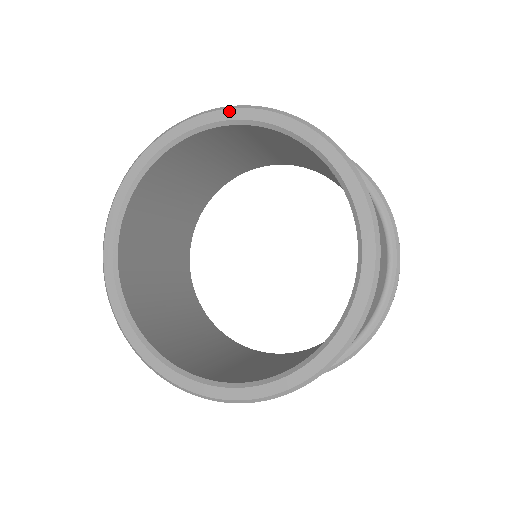
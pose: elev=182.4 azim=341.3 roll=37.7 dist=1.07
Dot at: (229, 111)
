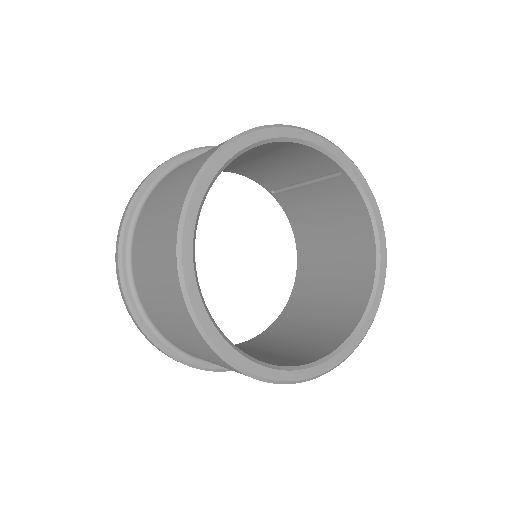
Dot at: (273, 130)
